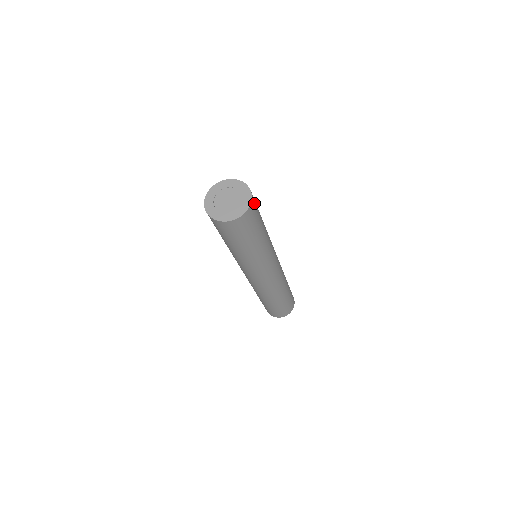
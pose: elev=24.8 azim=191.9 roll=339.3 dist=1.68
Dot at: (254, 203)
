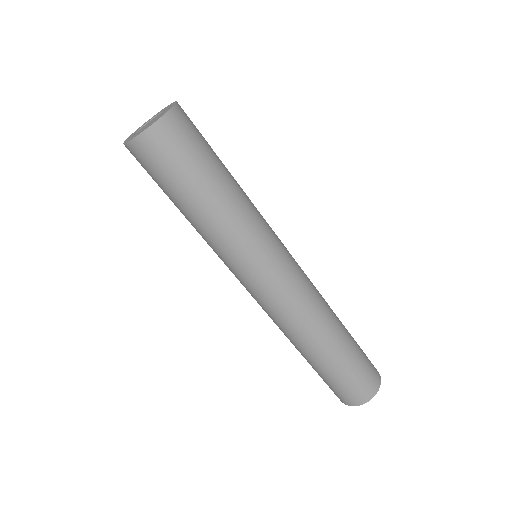
Dot at: occluded
